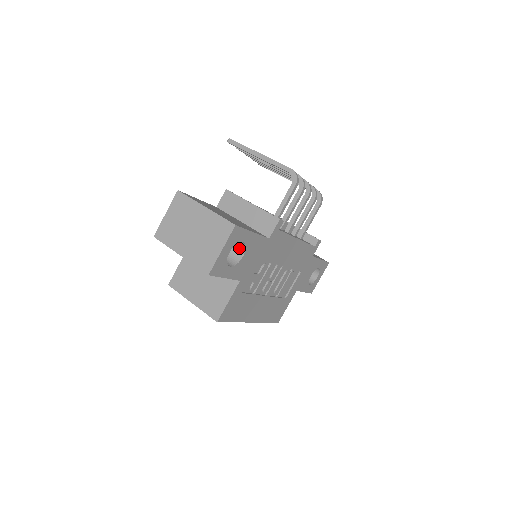
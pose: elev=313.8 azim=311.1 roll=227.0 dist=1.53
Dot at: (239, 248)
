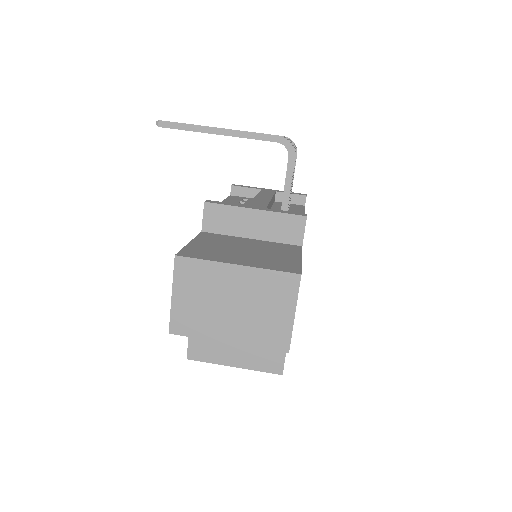
Dot at: occluded
